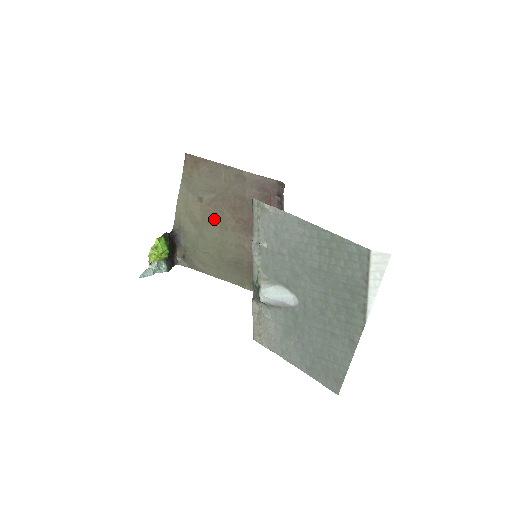
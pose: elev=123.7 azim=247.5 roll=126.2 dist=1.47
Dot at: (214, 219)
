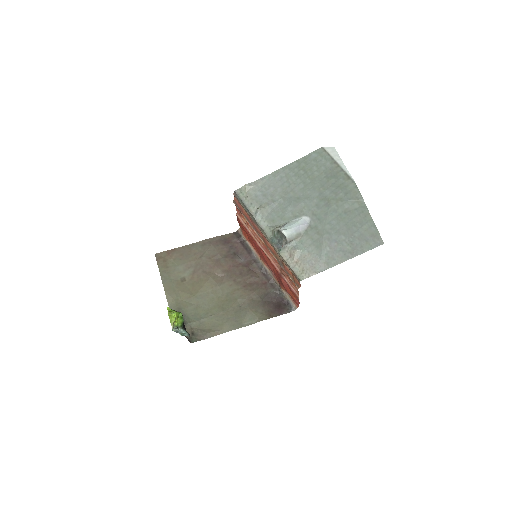
Dot at: (202, 285)
